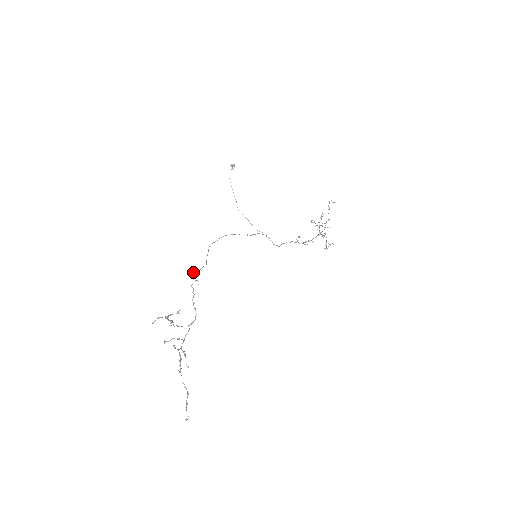
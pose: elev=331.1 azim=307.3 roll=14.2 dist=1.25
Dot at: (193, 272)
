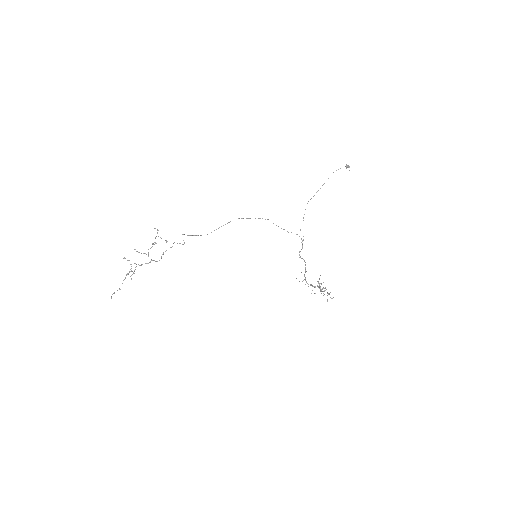
Dot at: (187, 235)
